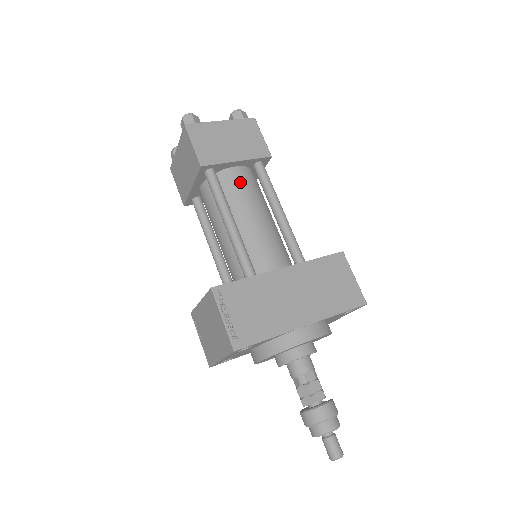
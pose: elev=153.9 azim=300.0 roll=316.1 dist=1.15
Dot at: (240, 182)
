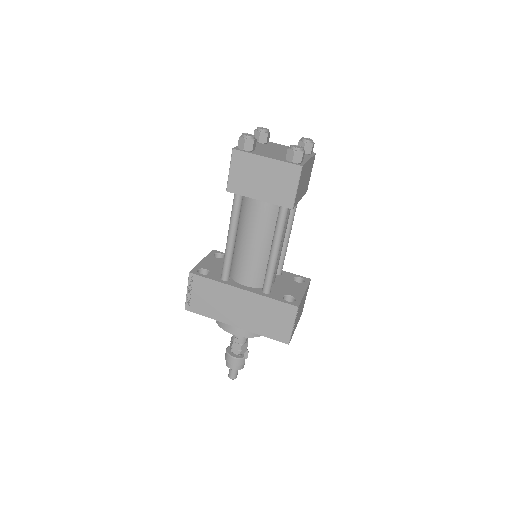
Dot at: (257, 212)
